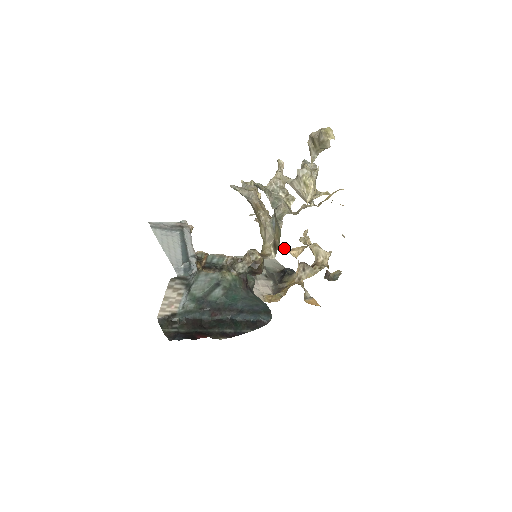
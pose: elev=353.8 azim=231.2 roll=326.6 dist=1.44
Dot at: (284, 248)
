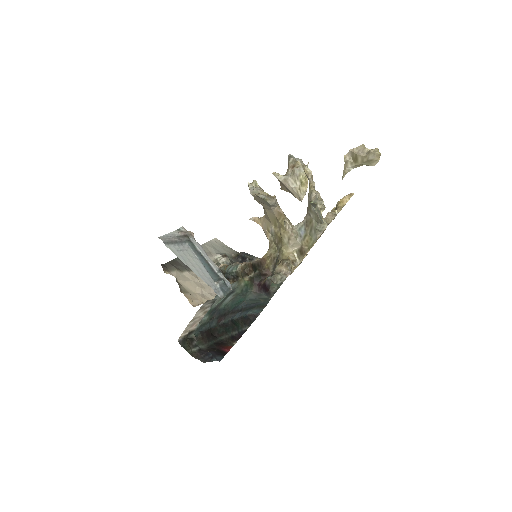
Dot at: occluded
